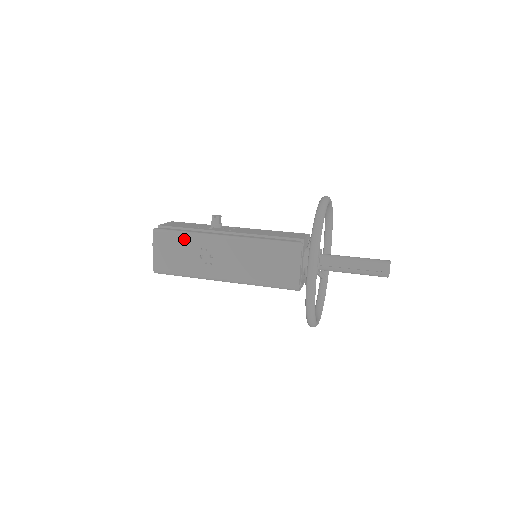
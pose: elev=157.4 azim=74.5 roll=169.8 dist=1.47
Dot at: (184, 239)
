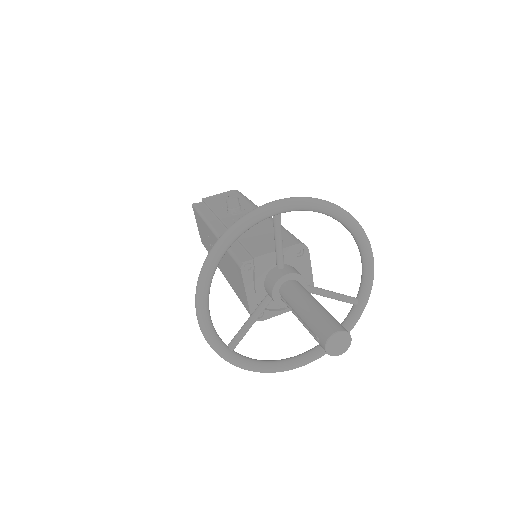
Dot at: (201, 221)
